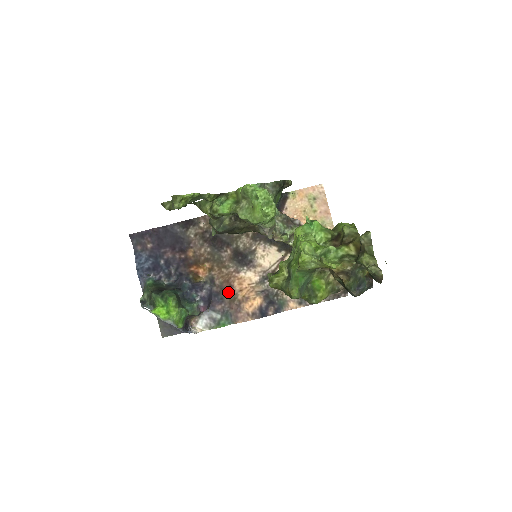
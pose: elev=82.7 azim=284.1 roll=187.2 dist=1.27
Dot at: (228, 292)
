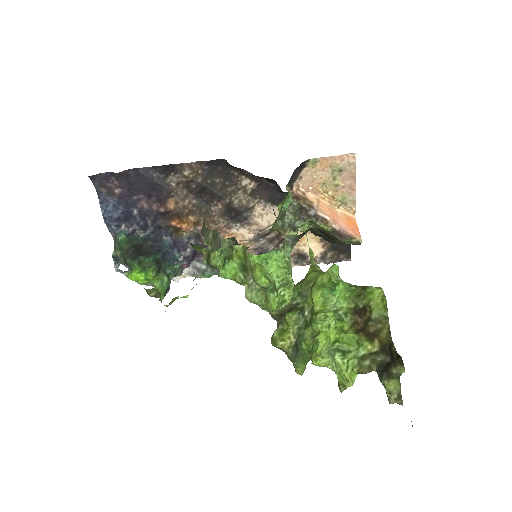
Dot at: occluded
